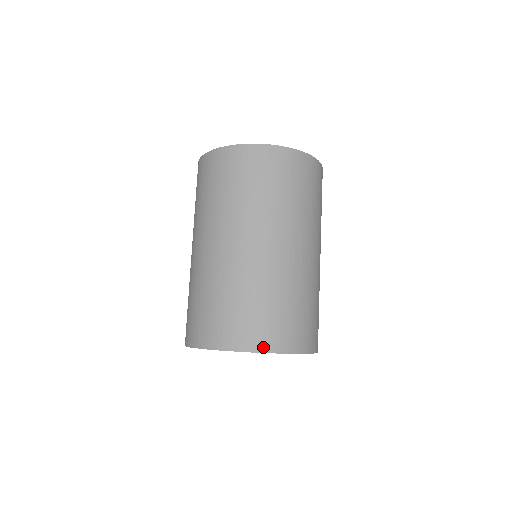
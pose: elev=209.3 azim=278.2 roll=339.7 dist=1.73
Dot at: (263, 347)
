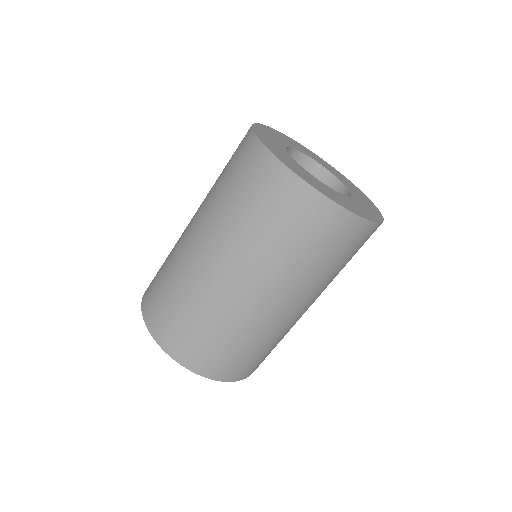
Dot at: (245, 376)
